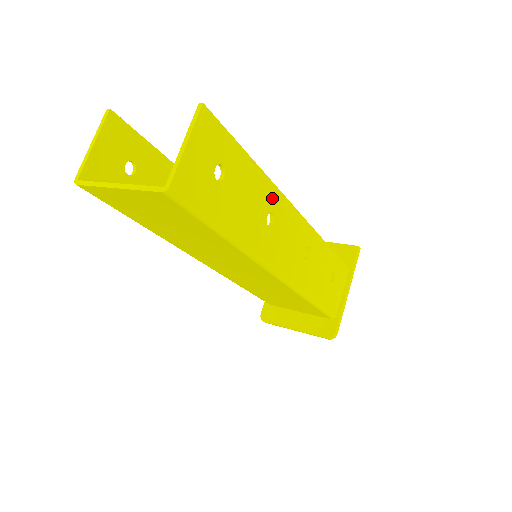
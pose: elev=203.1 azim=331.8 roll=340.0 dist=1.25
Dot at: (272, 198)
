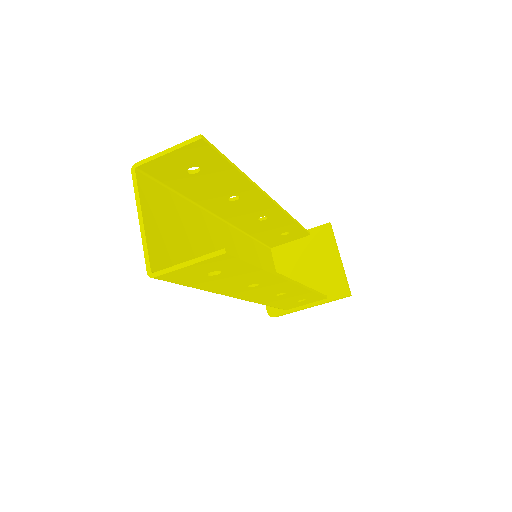
Dot at: (266, 279)
